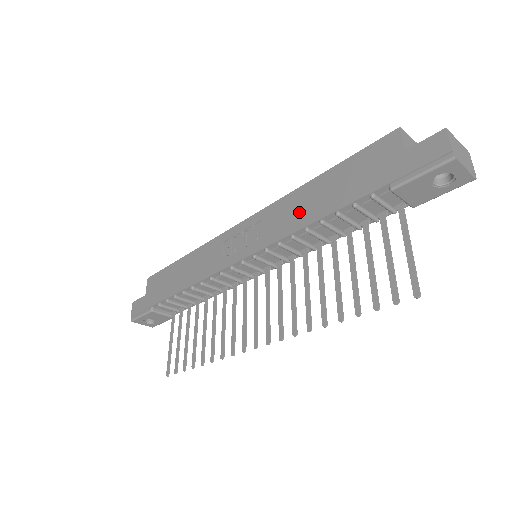
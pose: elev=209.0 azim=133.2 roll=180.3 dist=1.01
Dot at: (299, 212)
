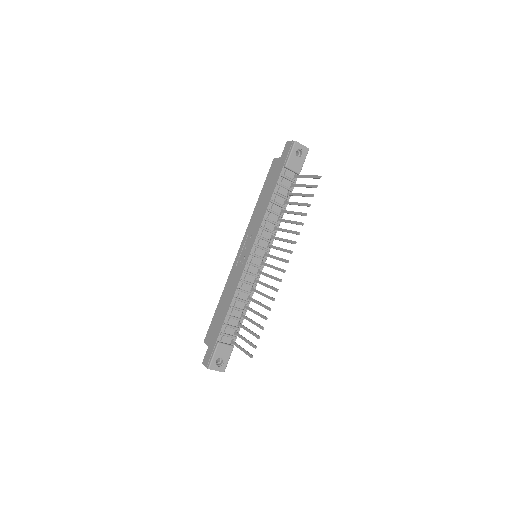
Dot at: (261, 211)
